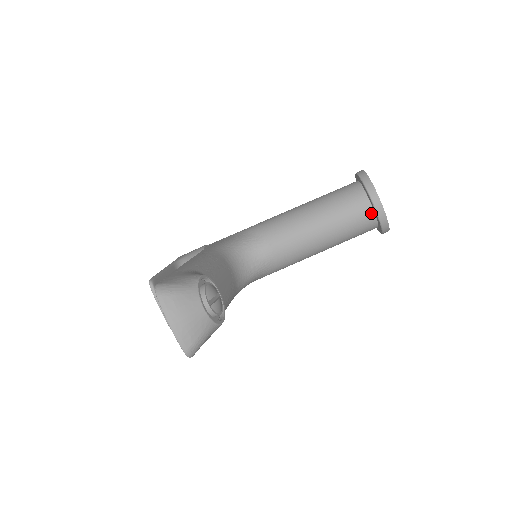
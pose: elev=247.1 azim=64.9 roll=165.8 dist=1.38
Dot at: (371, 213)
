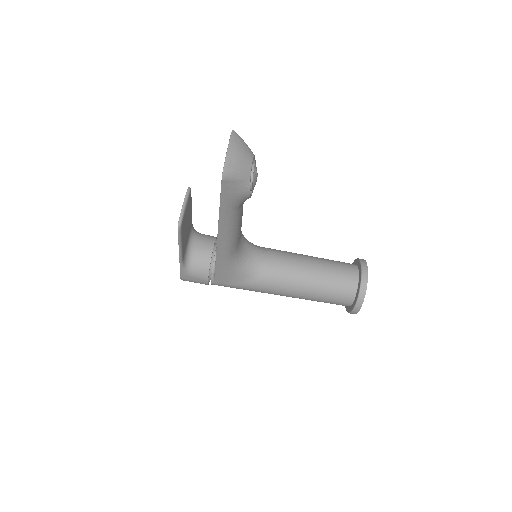
Dot at: (356, 281)
